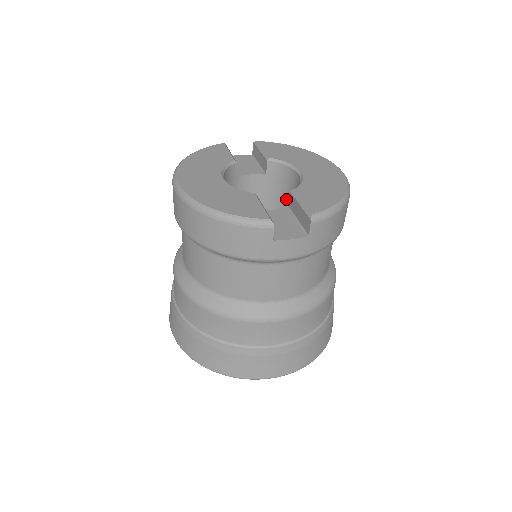
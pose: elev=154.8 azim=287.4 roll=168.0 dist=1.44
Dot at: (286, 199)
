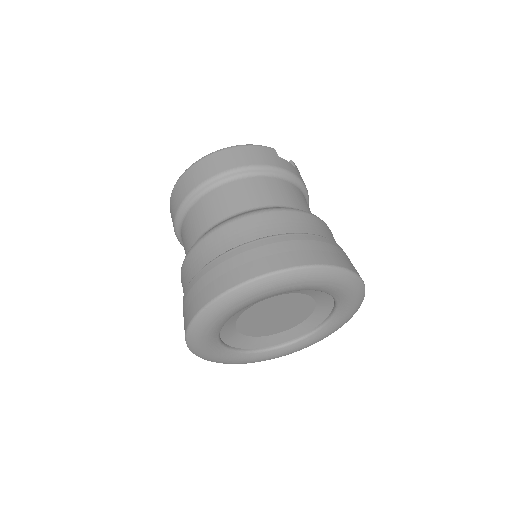
Dot at: occluded
